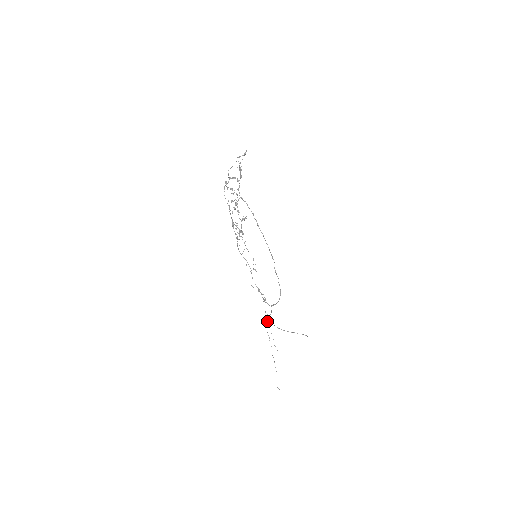
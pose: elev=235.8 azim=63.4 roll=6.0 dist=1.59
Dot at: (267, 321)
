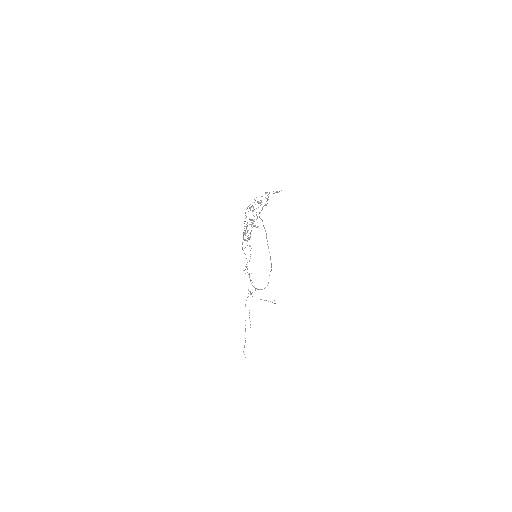
Dot at: (248, 296)
